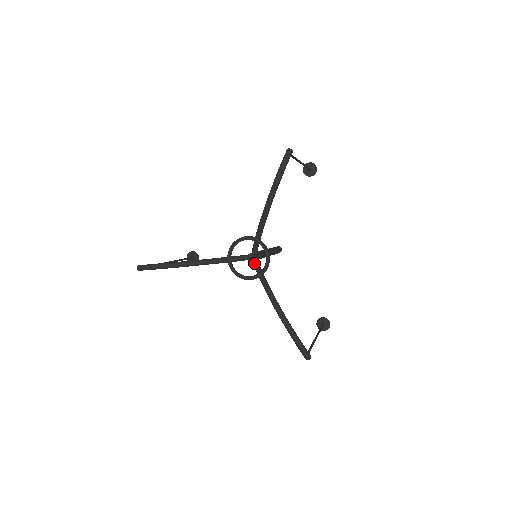
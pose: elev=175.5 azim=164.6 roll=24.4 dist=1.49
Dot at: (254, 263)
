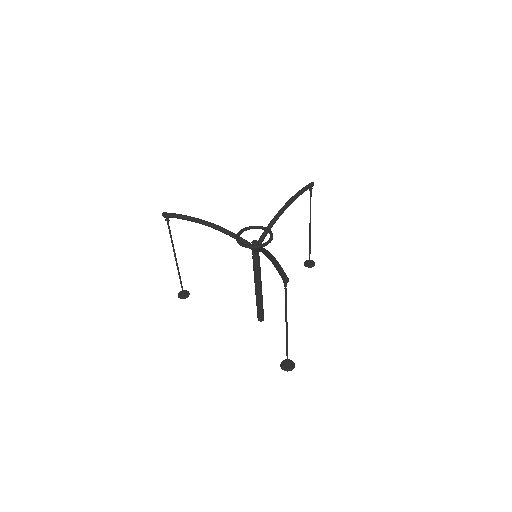
Dot at: occluded
